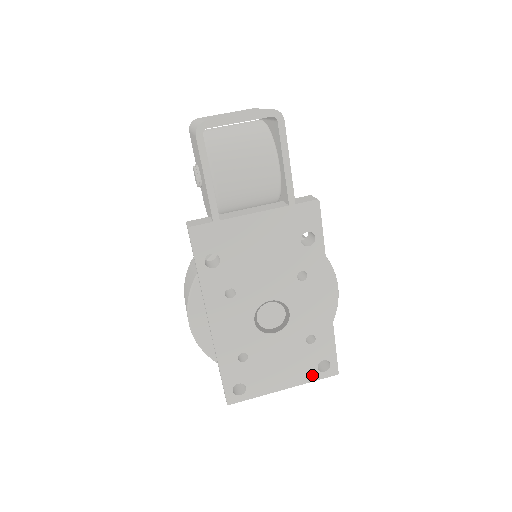
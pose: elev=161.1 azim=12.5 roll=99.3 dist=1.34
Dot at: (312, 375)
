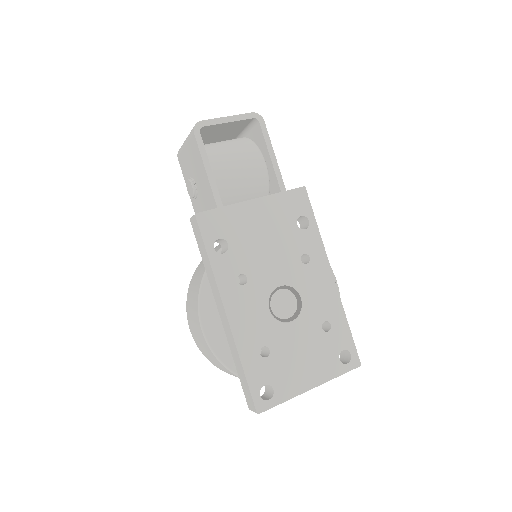
Dot at: (336, 369)
